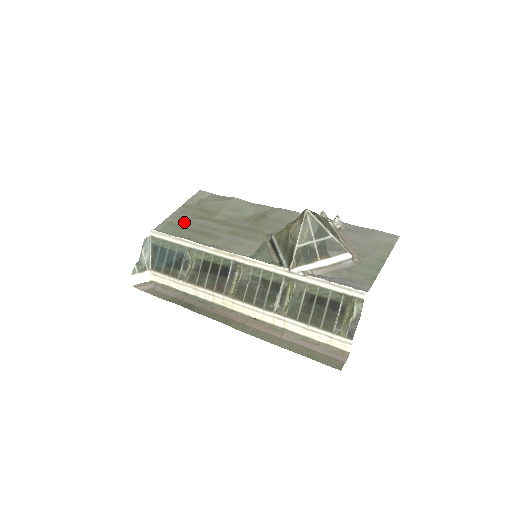
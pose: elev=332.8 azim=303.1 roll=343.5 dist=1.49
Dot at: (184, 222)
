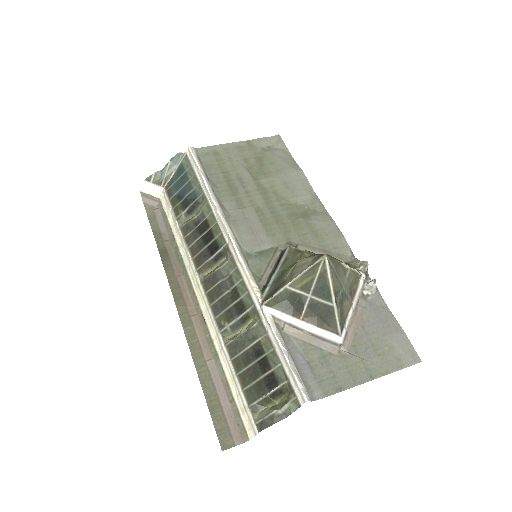
Dot at: (229, 161)
